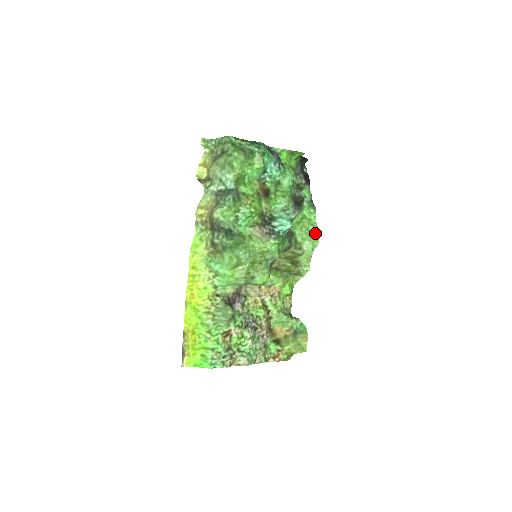
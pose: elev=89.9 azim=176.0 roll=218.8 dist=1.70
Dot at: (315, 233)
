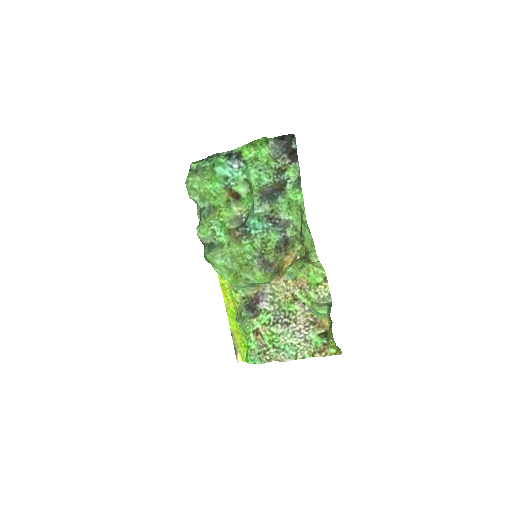
Dot at: (302, 215)
